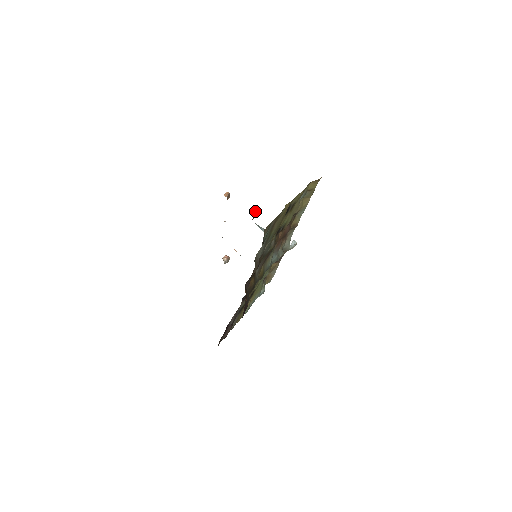
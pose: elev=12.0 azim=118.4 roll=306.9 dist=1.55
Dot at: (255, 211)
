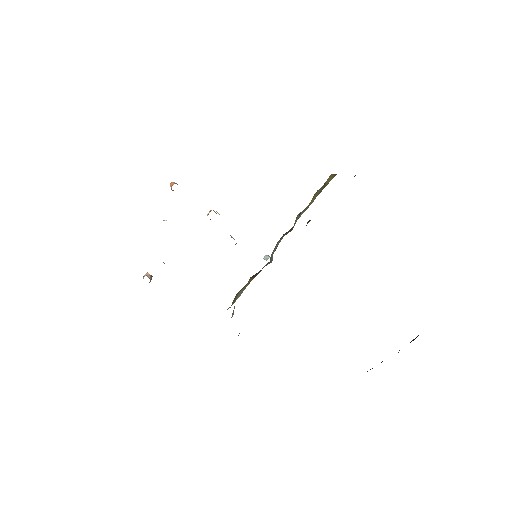
Dot at: (215, 212)
